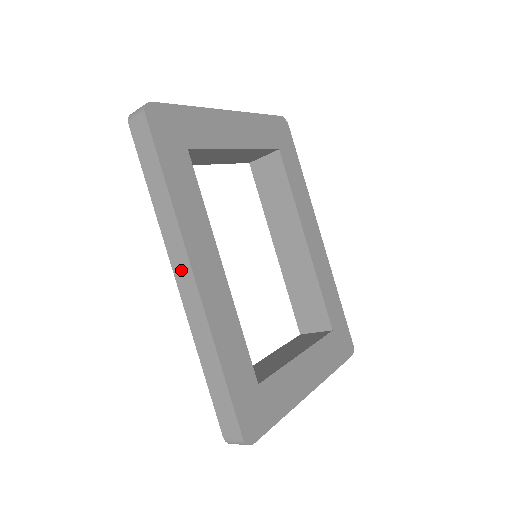
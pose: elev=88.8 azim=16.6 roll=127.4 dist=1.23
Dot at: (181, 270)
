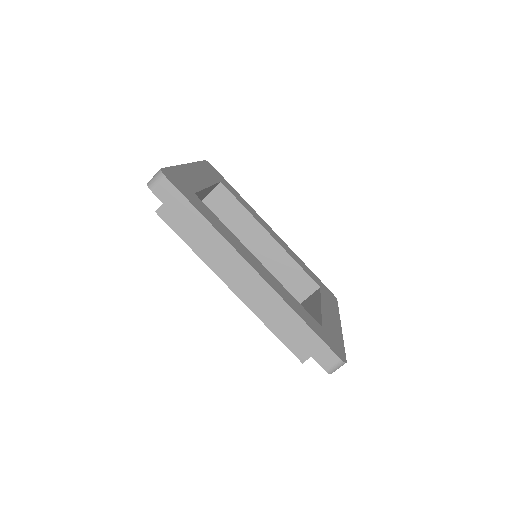
Dot at: (242, 272)
